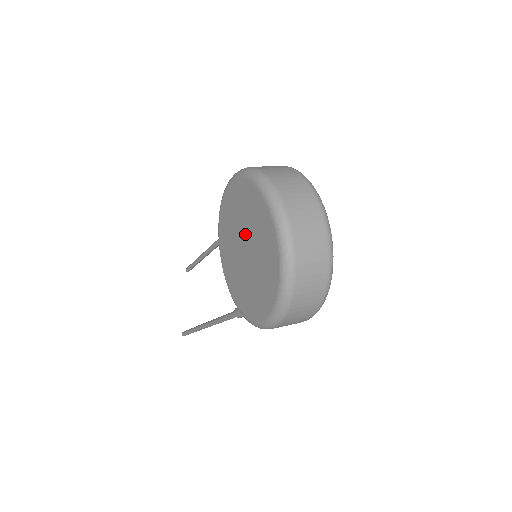
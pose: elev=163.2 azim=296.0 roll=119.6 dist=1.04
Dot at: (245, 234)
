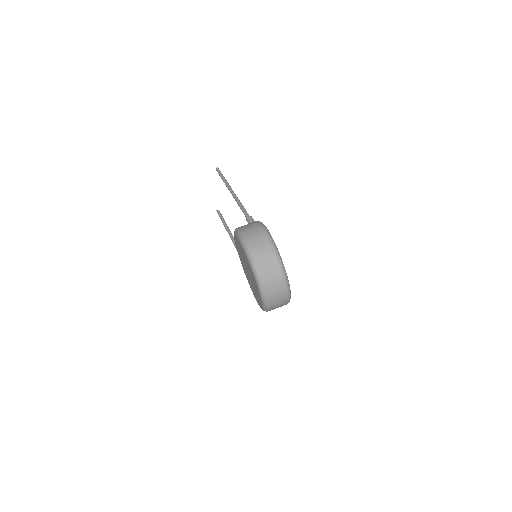
Dot at: (247, 268)
